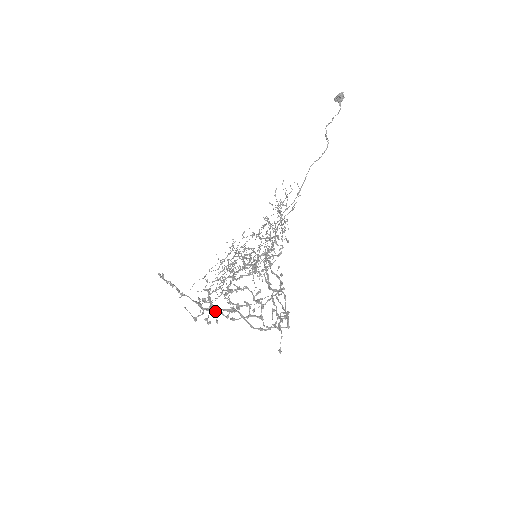
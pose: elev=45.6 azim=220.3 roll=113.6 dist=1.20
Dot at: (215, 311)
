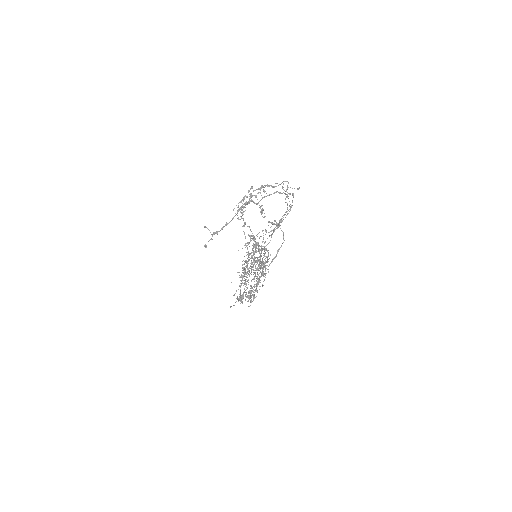
Dot at: (251, 194)
